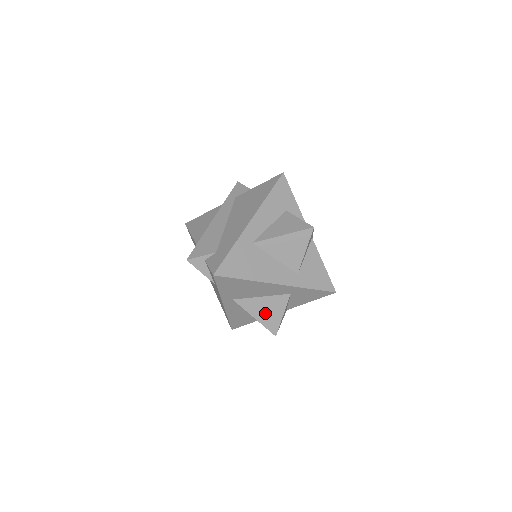
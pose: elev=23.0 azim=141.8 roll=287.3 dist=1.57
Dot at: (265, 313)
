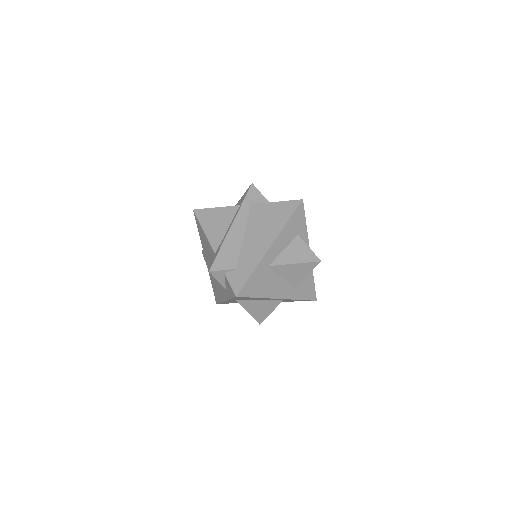
Dot at: (258, 310)
